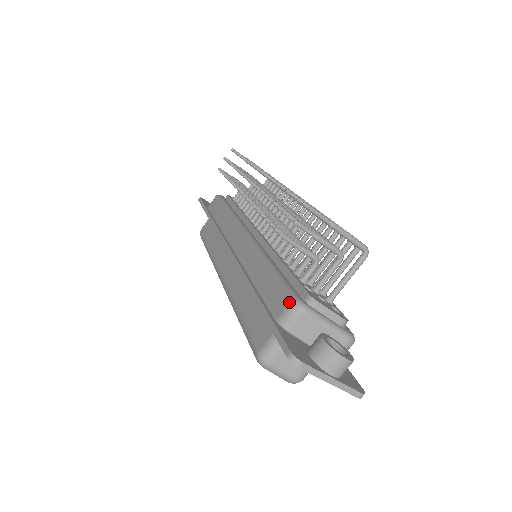
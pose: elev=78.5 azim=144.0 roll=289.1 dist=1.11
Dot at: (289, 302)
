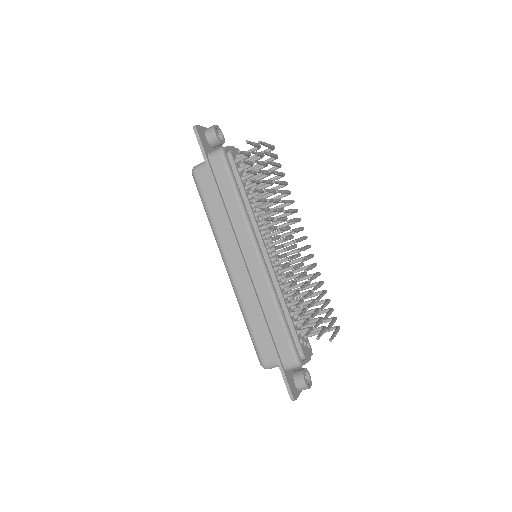
Dot at: (294, 362)
